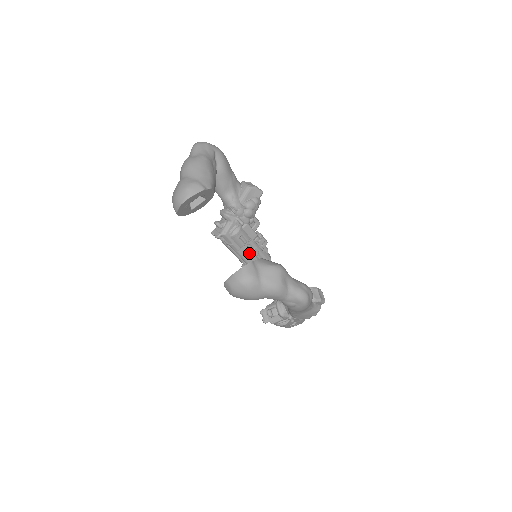
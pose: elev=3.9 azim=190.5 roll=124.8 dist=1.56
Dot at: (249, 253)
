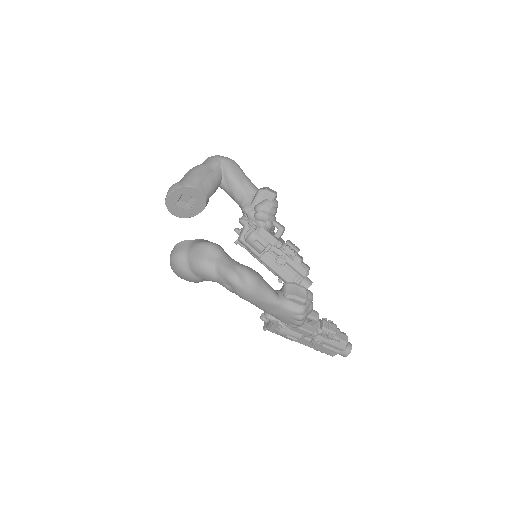
Dot at: (274, 261)
